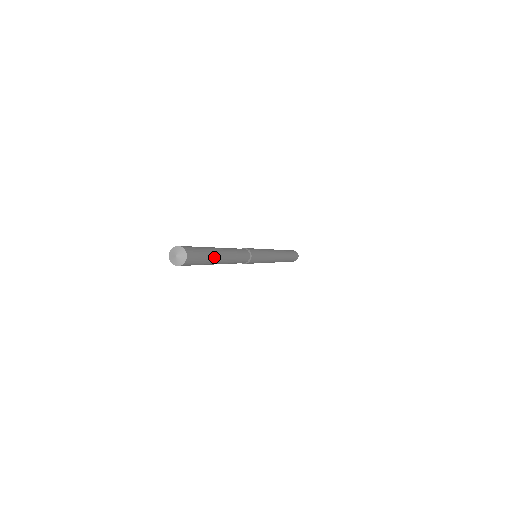
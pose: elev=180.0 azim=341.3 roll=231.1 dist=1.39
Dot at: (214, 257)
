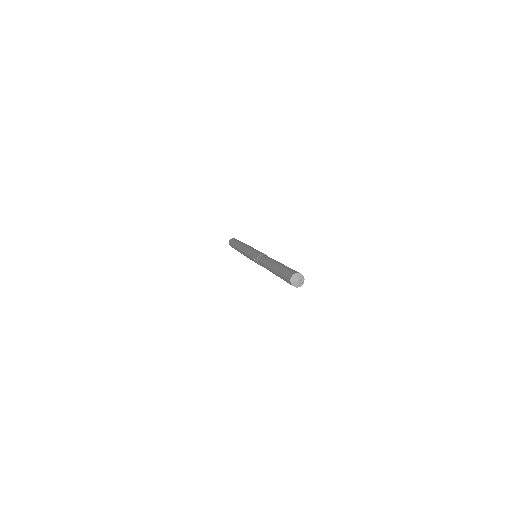
Dot at: occluded
